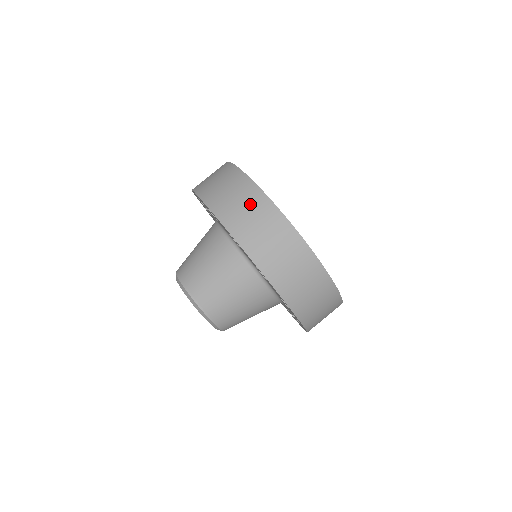
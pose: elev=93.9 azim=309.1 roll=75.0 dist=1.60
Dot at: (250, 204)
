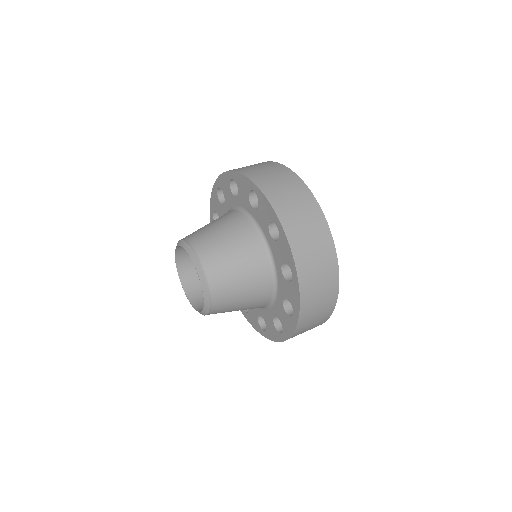
Dot at: (276, 172)
